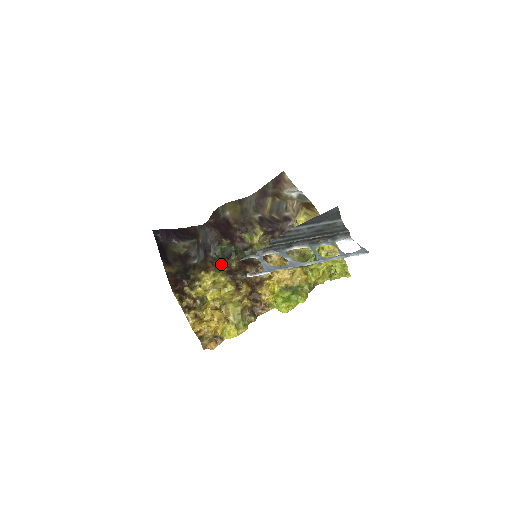
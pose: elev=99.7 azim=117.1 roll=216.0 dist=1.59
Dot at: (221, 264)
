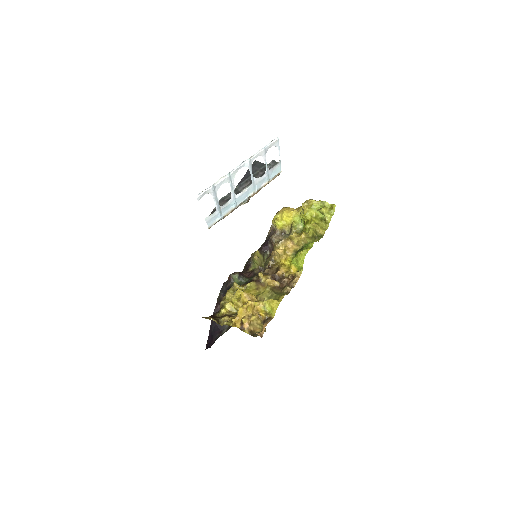
Dot at: occluded
